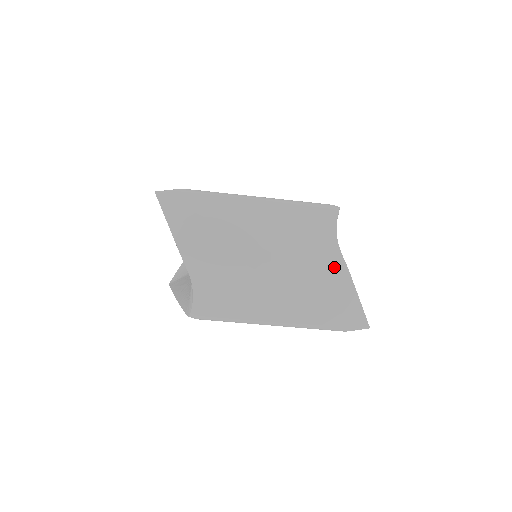
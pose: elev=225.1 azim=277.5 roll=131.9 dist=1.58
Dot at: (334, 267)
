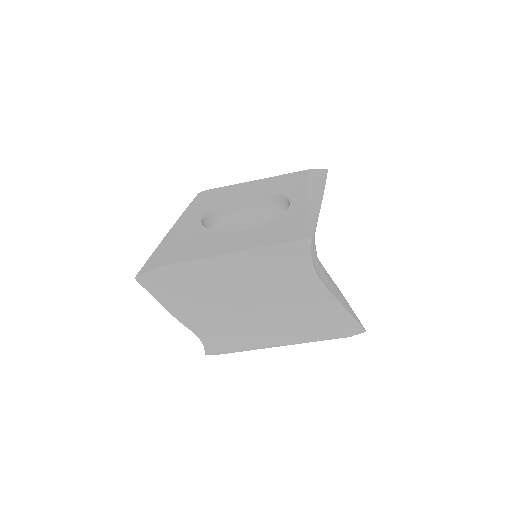
Dot at: (319, 297)
